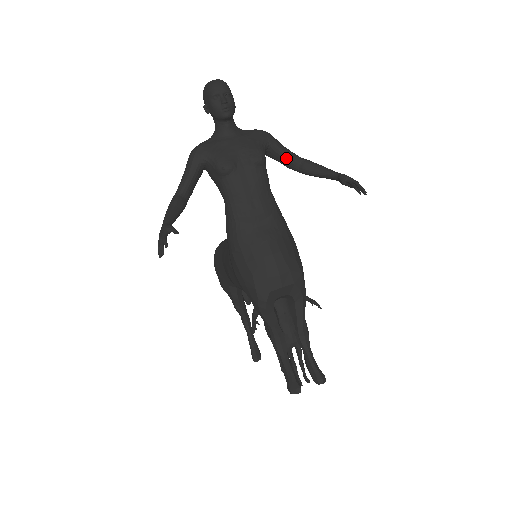
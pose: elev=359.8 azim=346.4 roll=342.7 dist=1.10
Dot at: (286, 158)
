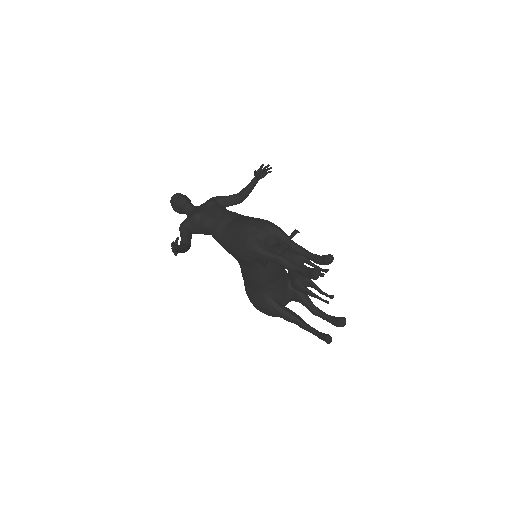
Dot at: (230, 198)
